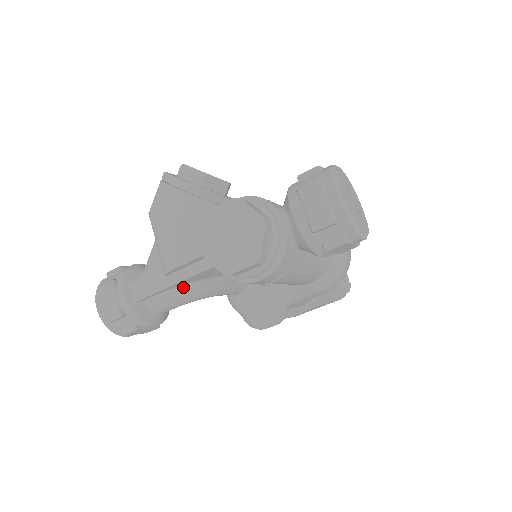
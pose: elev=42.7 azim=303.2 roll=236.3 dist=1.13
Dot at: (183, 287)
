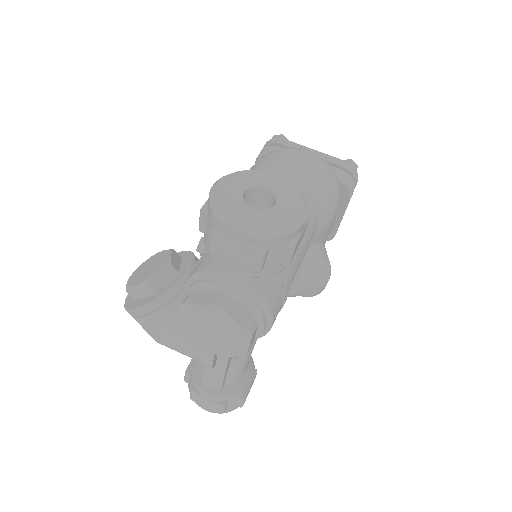
Dot at: occluded
